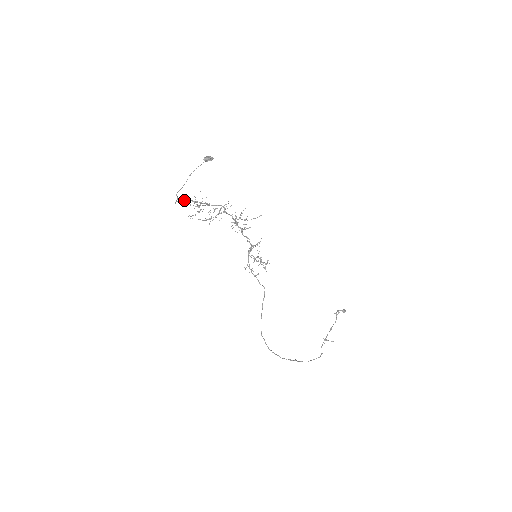
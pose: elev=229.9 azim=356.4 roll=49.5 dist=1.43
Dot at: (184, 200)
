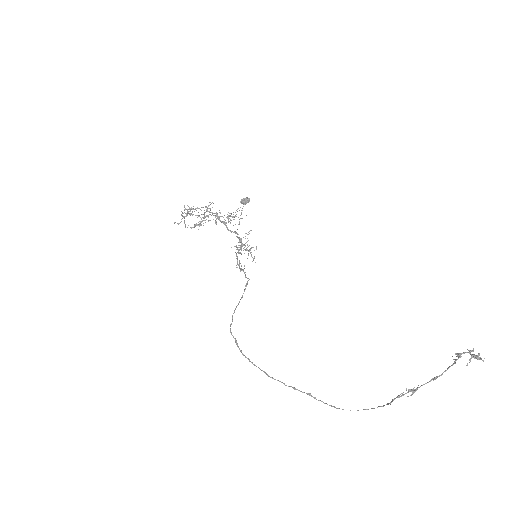
Dot at: occluded
